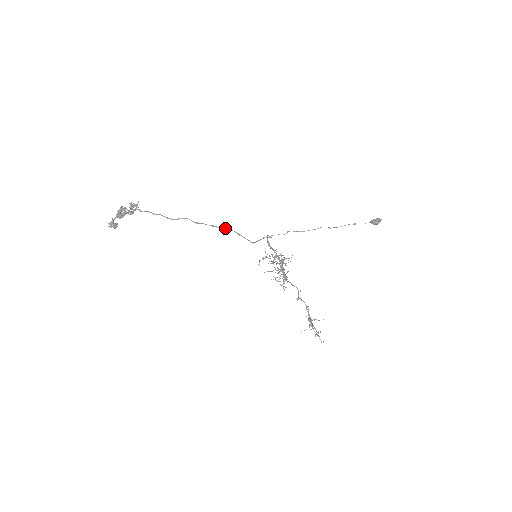
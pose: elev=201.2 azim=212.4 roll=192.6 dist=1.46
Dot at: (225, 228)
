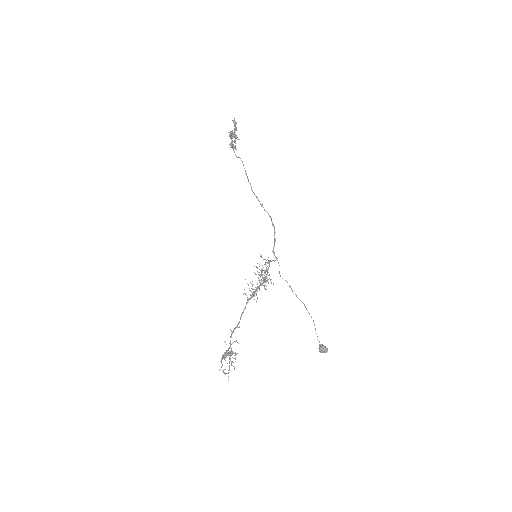
Dot at: (268, 214)
